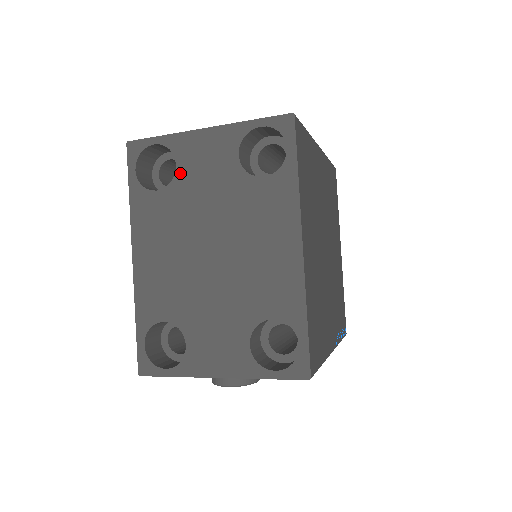
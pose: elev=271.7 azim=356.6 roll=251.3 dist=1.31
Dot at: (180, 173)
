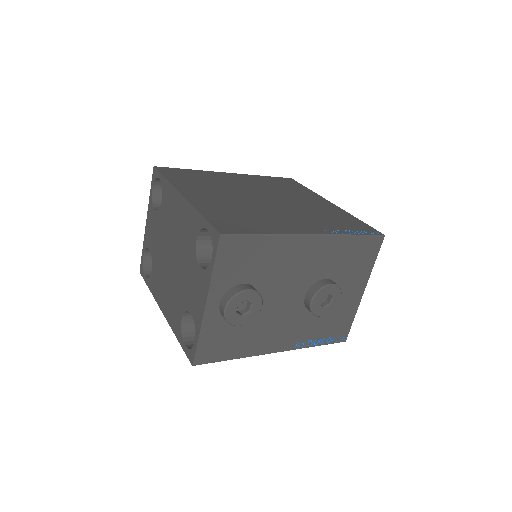
Dot at: (151, 250)
